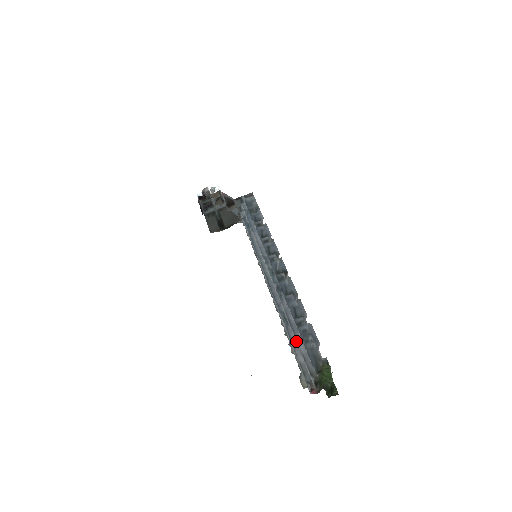
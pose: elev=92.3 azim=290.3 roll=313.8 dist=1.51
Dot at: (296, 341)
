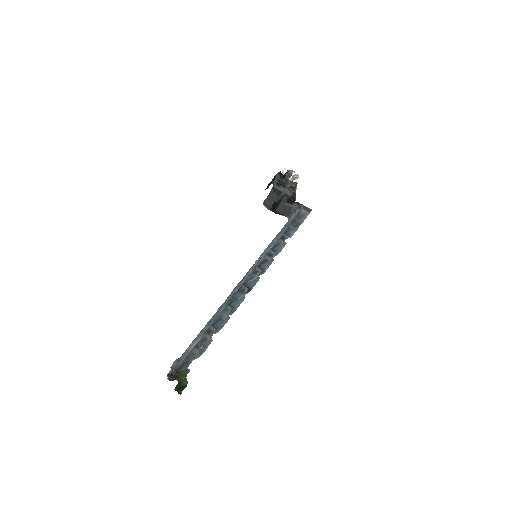
Dot at: (198, 338)
